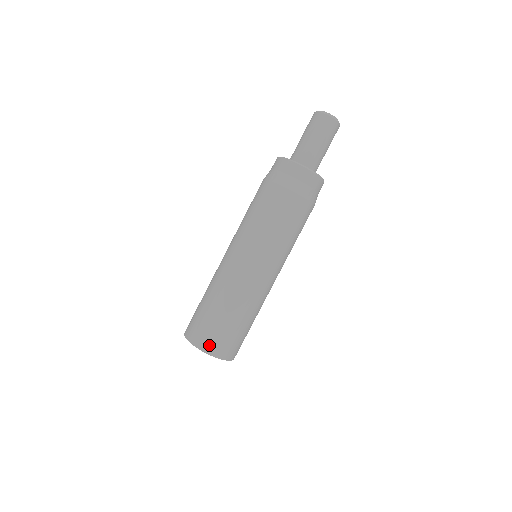
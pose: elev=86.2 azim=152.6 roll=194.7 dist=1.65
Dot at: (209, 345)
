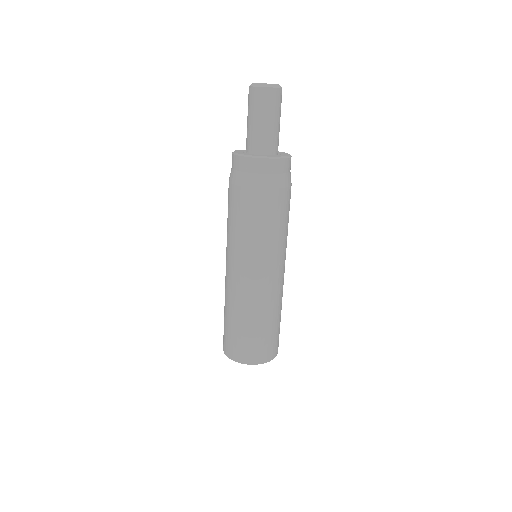
Dot at: (227, 349)
